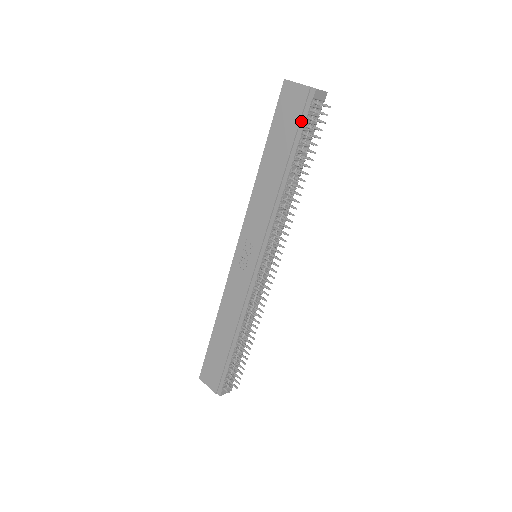
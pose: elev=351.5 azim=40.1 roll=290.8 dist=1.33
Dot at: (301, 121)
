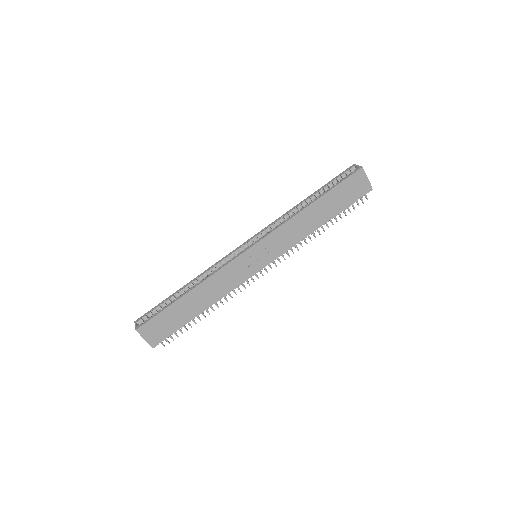
Dot at: (353, 200)
